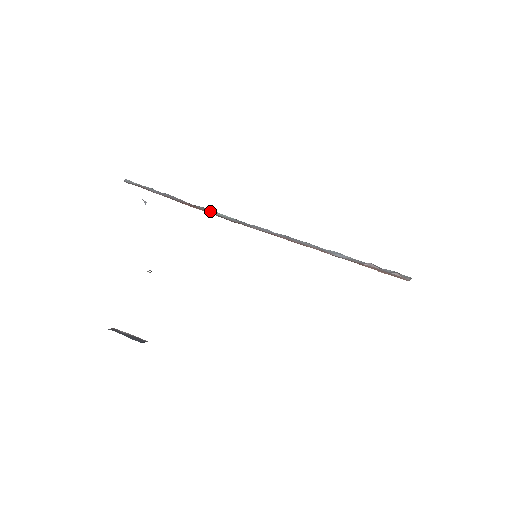
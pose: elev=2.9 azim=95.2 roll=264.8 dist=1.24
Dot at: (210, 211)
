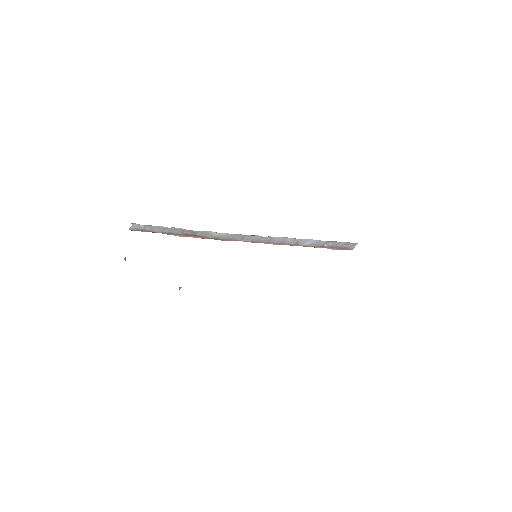
Dot at: (209, 234)
